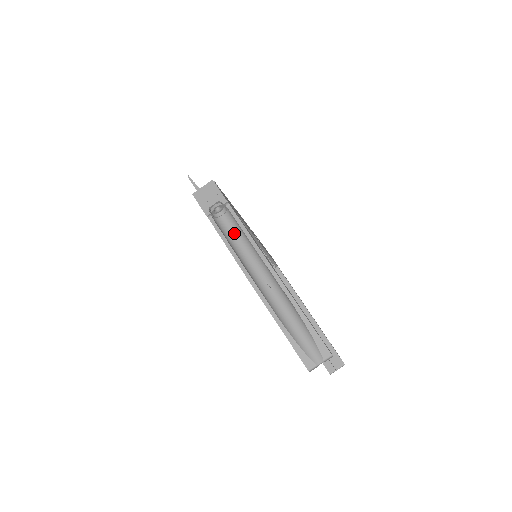
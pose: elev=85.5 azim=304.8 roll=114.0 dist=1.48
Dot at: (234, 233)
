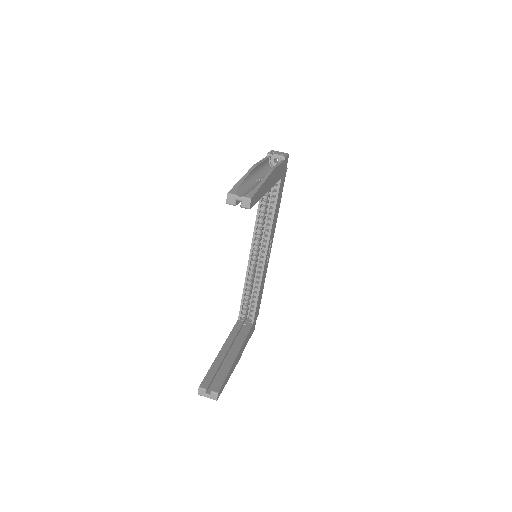
Dot at: occluded
